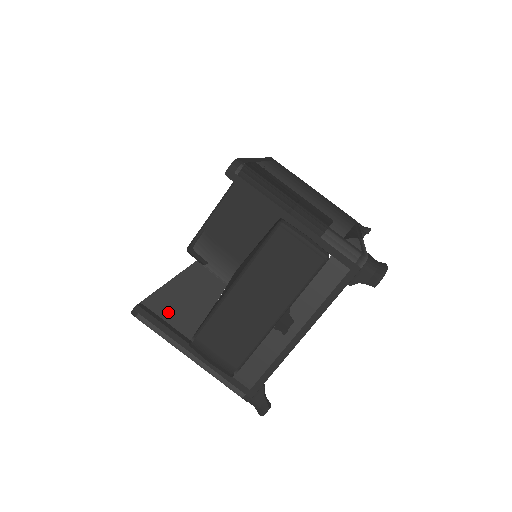
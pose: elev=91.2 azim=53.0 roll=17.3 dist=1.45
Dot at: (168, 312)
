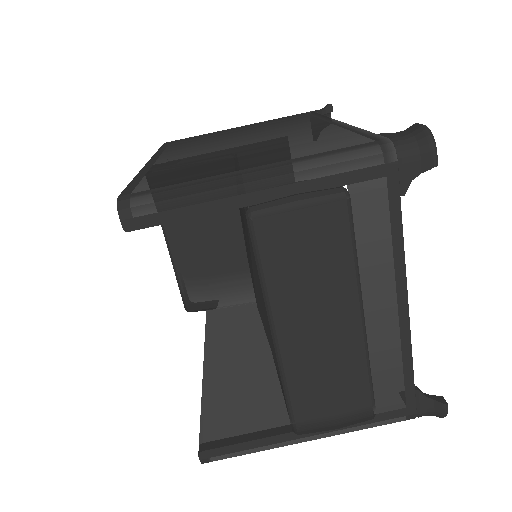
Dot at: (237, 416)
